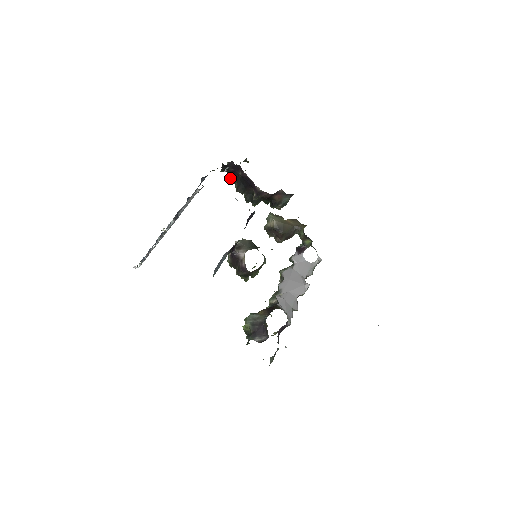
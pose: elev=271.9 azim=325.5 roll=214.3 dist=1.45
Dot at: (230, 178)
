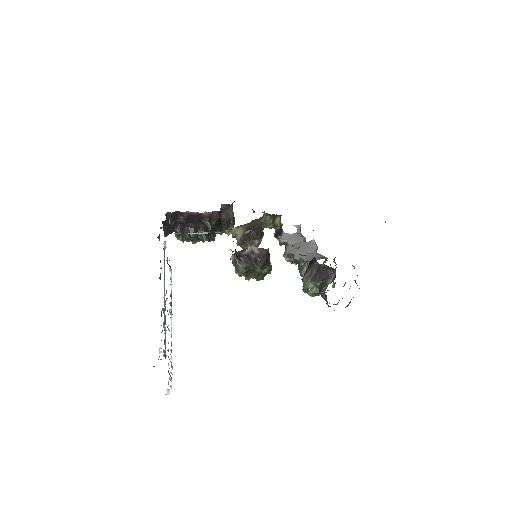
Dot at: (177, 236)
